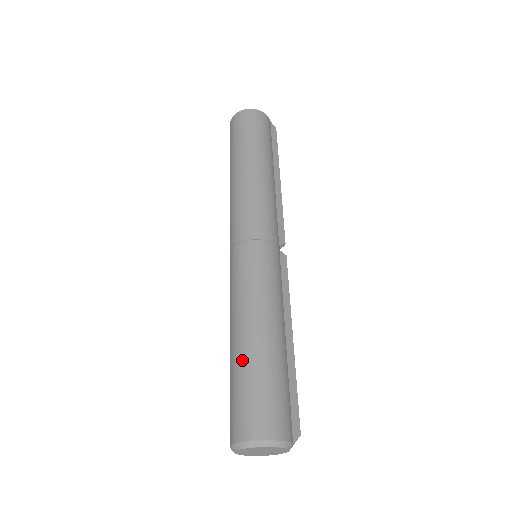
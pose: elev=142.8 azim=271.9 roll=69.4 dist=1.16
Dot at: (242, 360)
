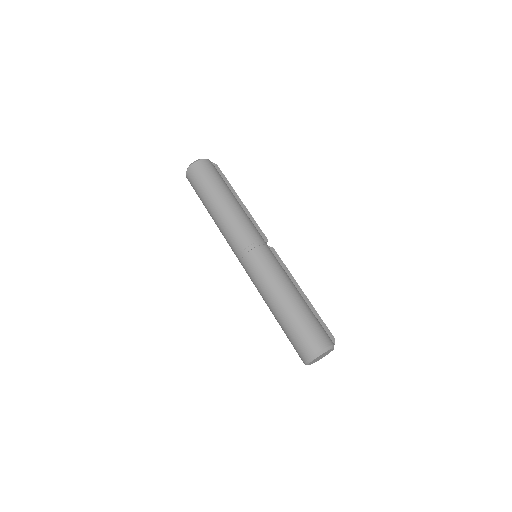
Dot at: (288, 318)
